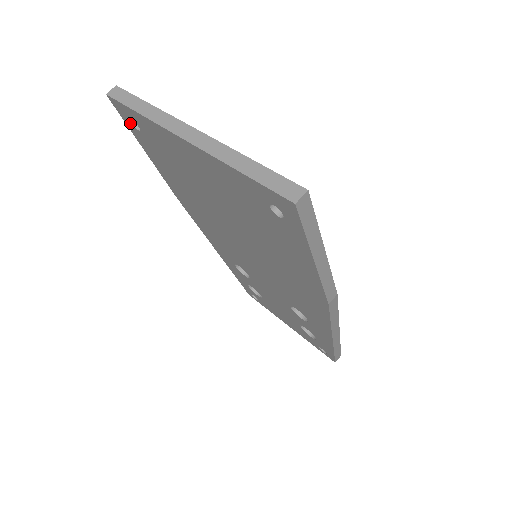
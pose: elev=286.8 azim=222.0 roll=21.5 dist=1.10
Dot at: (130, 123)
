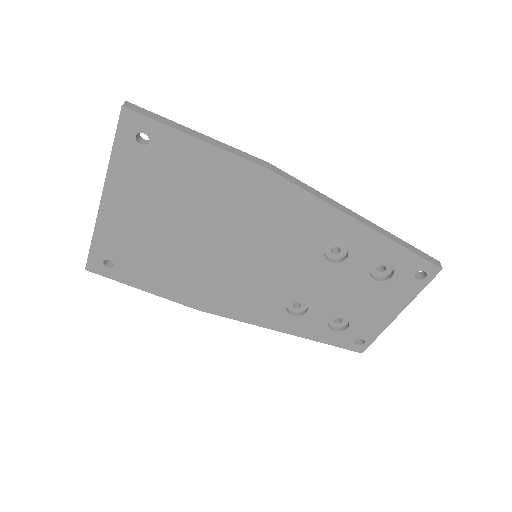
Dot at: (109, 271)
